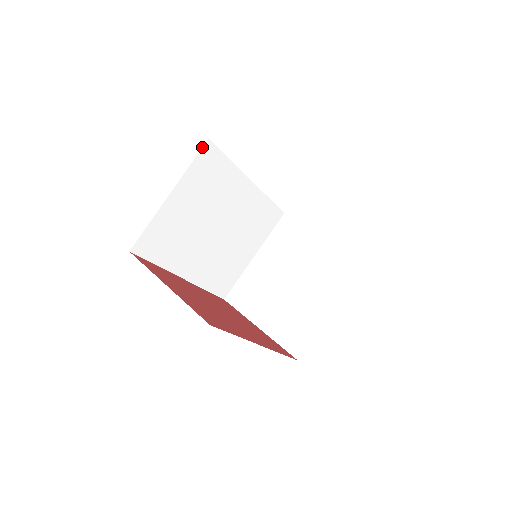
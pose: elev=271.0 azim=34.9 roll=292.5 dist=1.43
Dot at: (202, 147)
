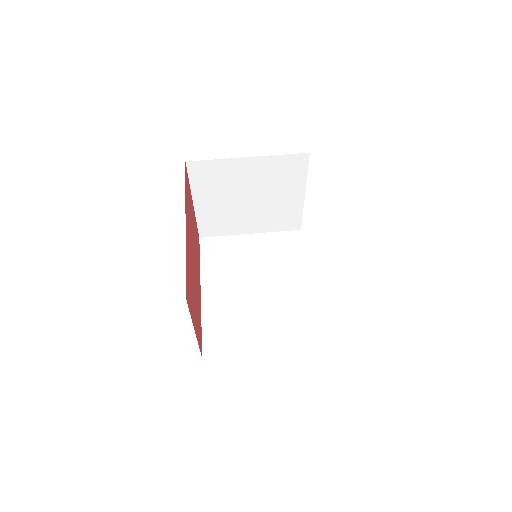
Dot at: (293, 230)
